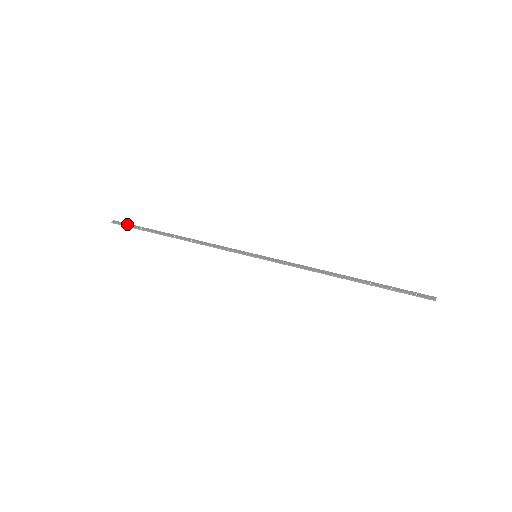
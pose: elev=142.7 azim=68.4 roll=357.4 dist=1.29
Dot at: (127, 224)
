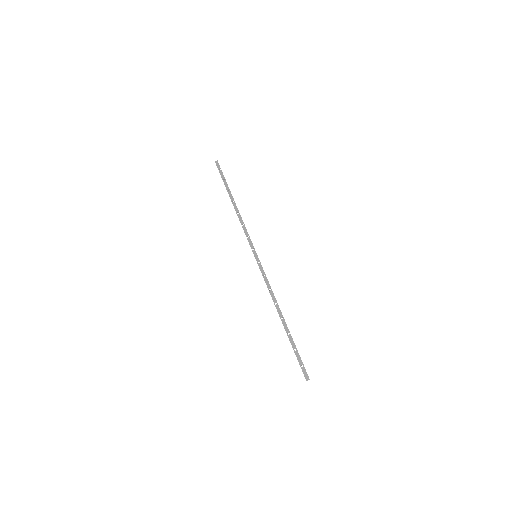
Dot at: (220, 170)
